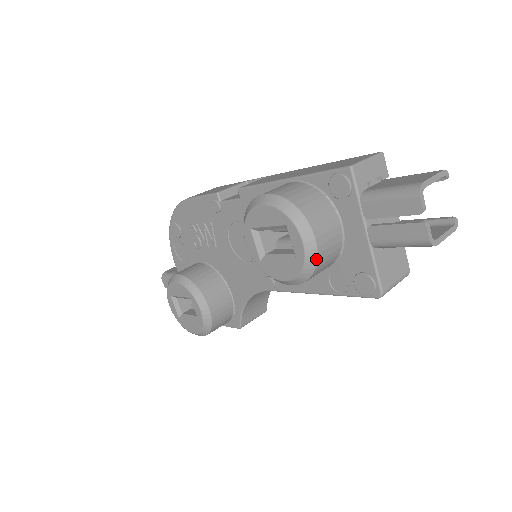
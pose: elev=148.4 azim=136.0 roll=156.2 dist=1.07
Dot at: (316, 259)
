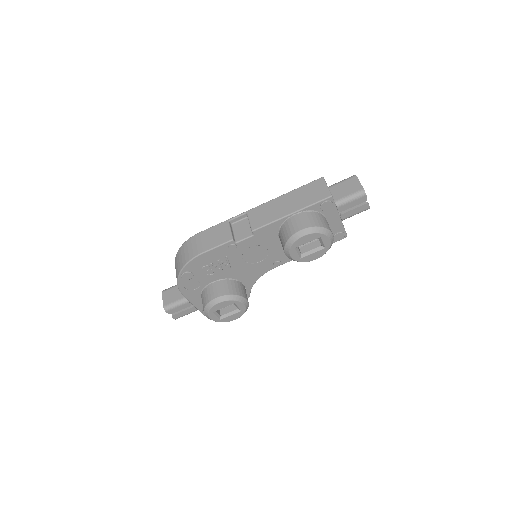
Dot at: occluded
